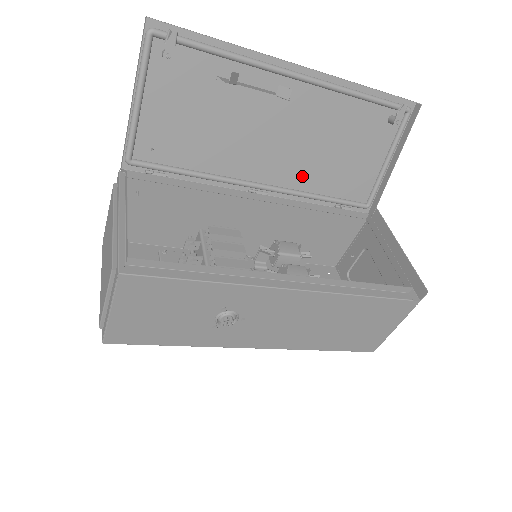
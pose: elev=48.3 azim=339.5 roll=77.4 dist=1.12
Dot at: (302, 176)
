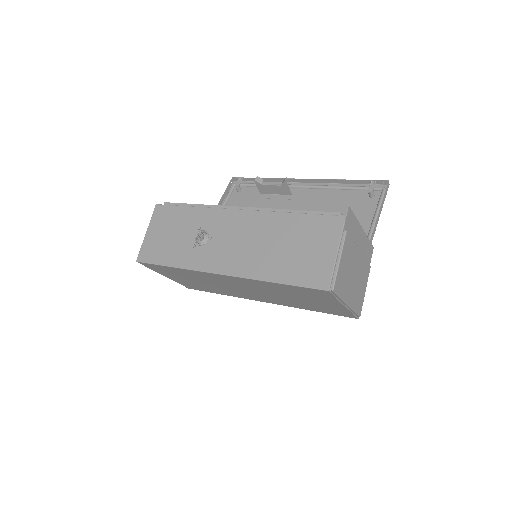
Dot at: occluded
